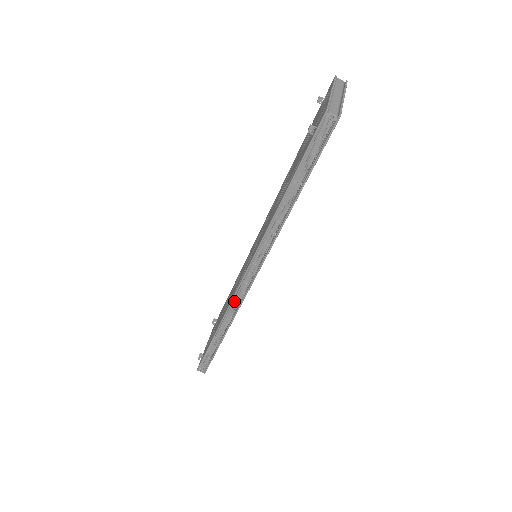
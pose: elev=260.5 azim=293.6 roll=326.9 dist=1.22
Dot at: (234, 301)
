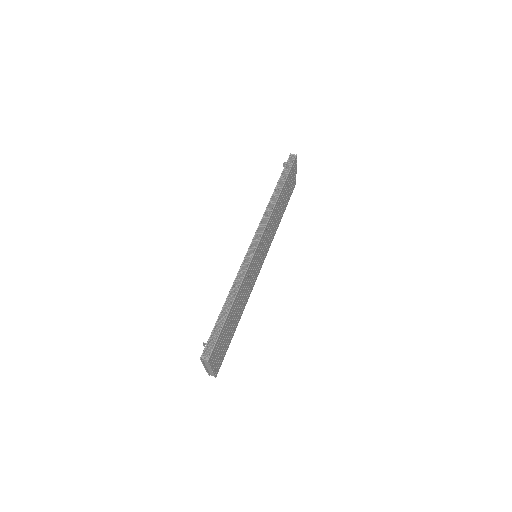
Dot at: (244, 264)
